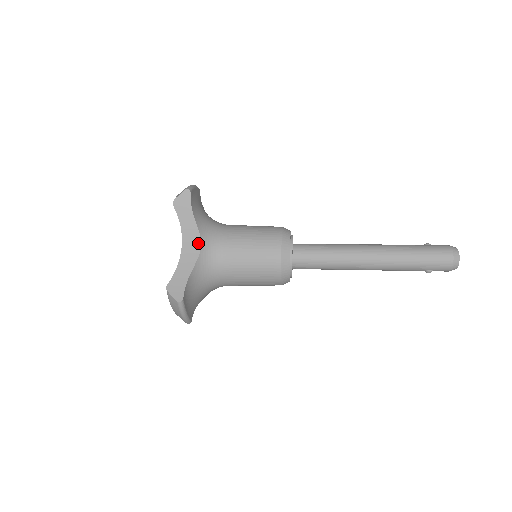
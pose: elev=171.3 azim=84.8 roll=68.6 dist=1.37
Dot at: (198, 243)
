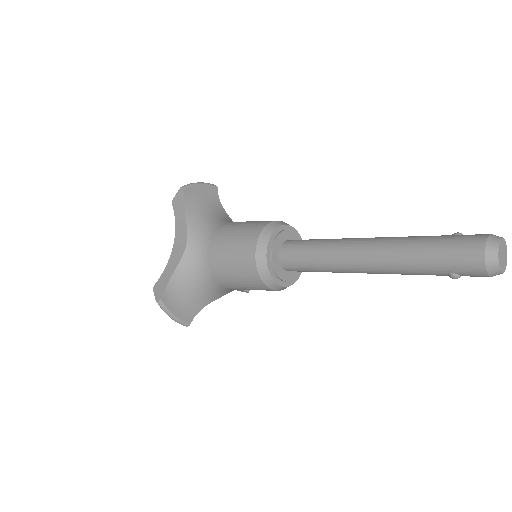
Dot at: (185, 242)
